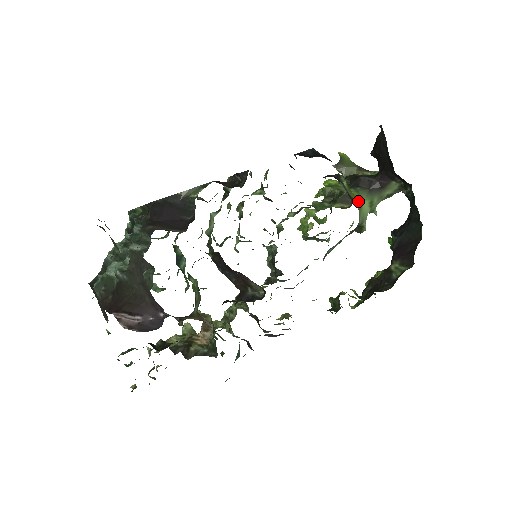
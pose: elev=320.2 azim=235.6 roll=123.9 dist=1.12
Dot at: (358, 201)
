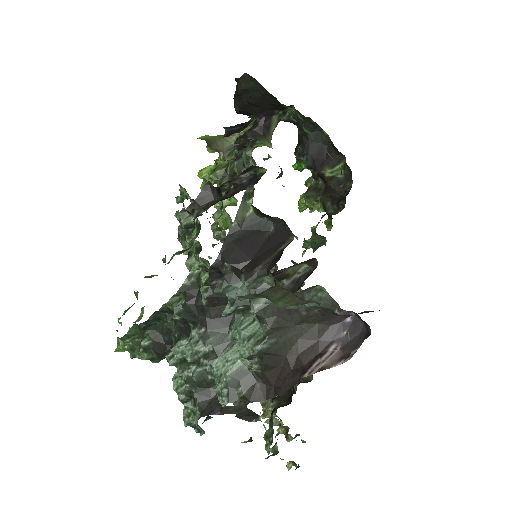
Dot at: occluded
